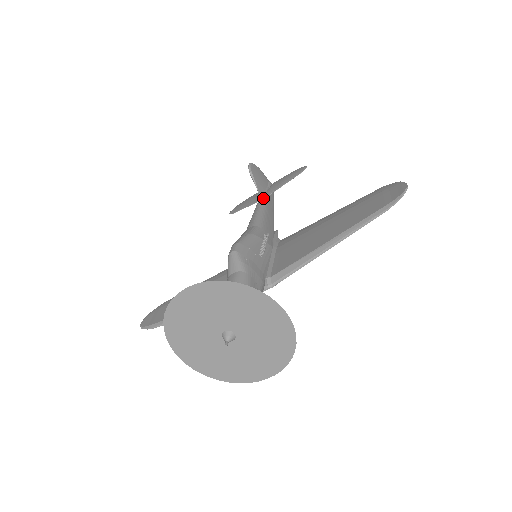
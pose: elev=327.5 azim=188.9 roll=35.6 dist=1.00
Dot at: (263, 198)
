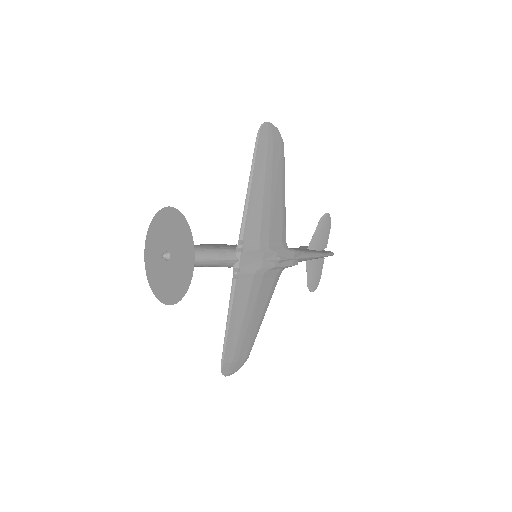
Dot at: occluded
